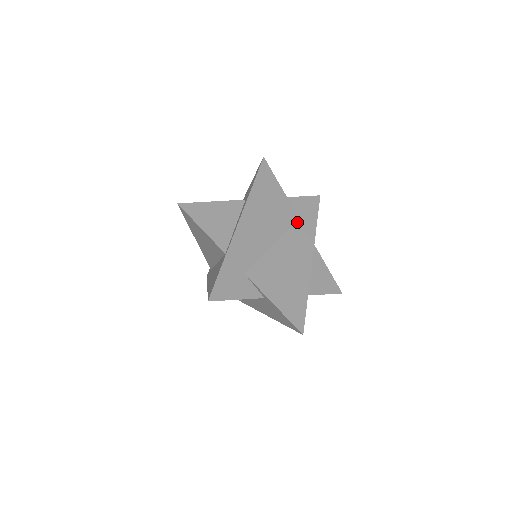
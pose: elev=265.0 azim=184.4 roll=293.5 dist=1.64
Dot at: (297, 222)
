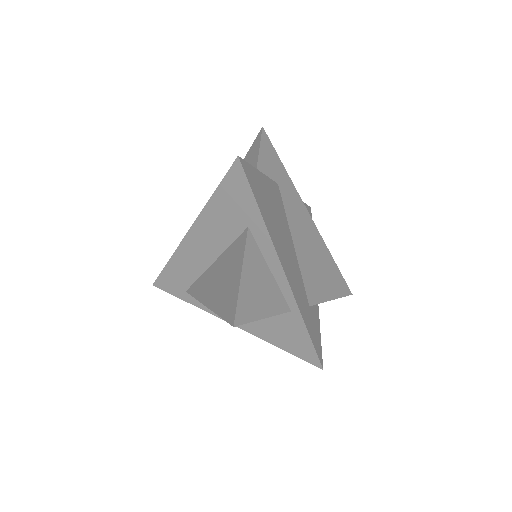
Dot at: (281, 191)
